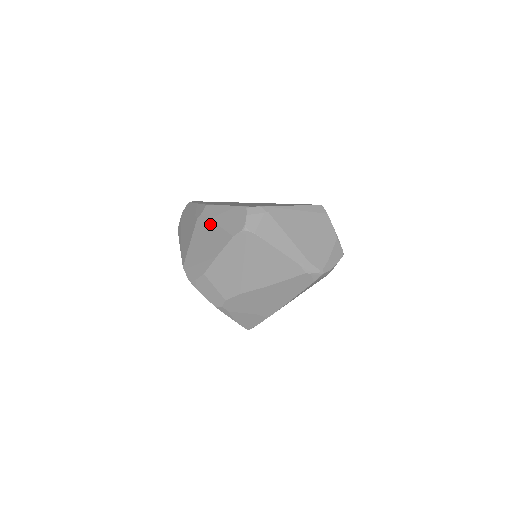
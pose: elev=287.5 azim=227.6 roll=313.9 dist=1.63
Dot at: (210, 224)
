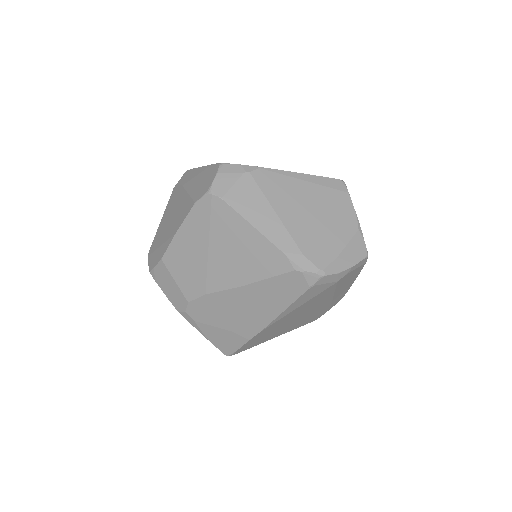
Dot at: (181, 192)
